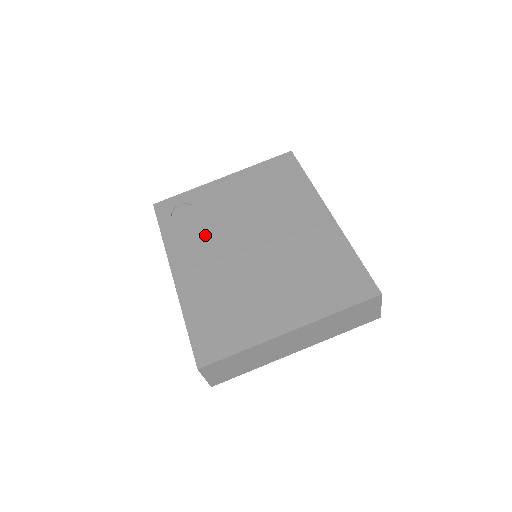
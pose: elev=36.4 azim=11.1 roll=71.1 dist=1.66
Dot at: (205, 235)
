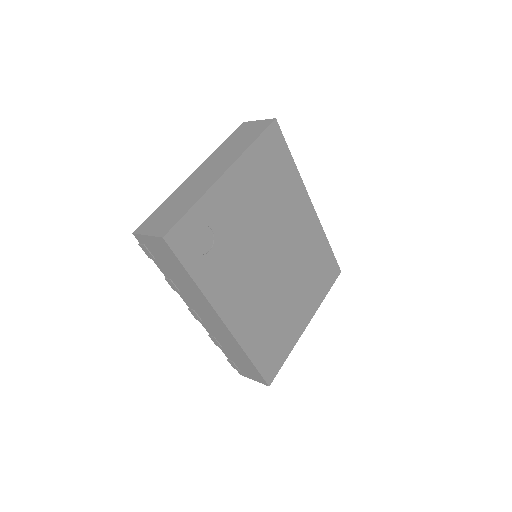
Dot at: (236, 265)
